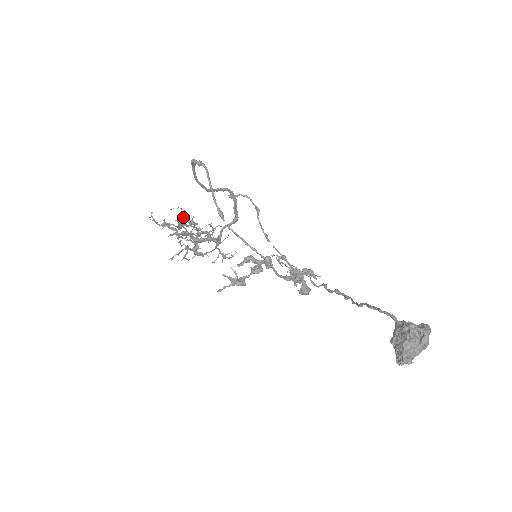
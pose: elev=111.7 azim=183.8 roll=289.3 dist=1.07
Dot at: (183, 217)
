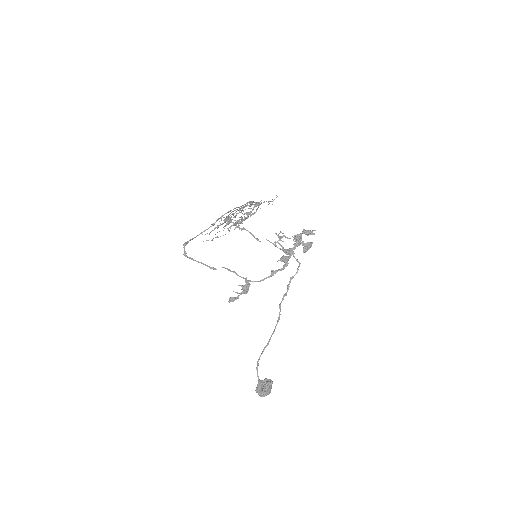
Dot at: occluded
